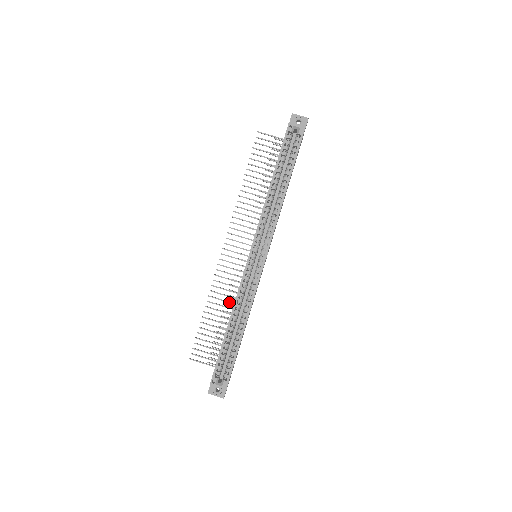
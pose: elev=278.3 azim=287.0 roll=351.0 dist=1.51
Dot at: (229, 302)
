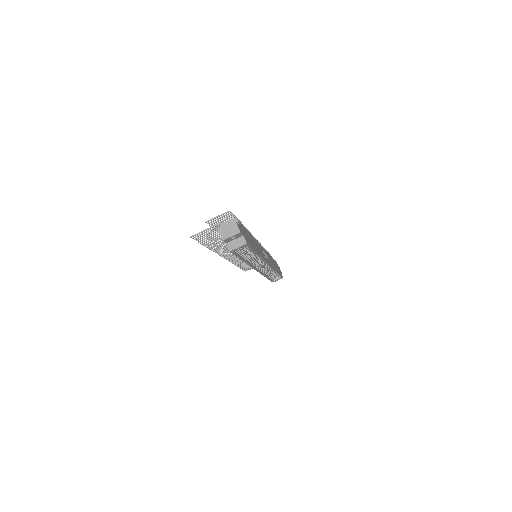
Dot at: occluded
